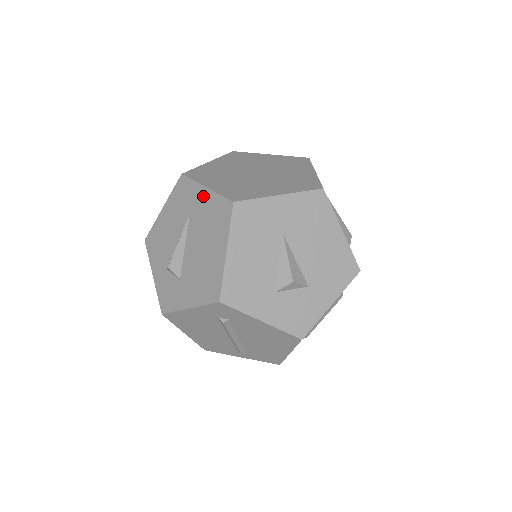
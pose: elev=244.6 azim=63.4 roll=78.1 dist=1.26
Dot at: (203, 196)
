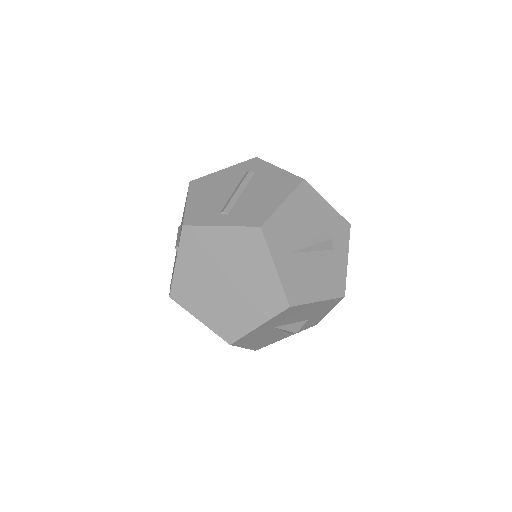
Dot at: occluded
